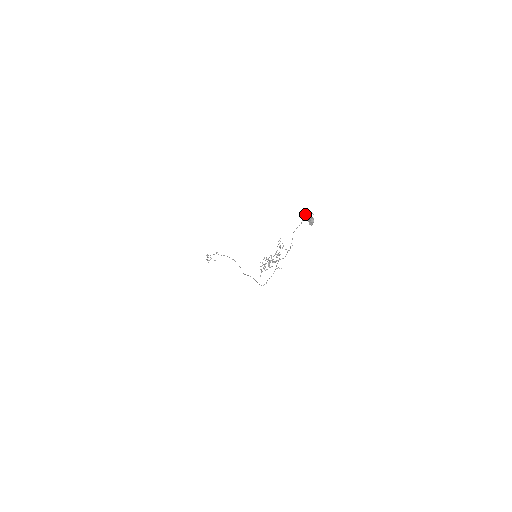
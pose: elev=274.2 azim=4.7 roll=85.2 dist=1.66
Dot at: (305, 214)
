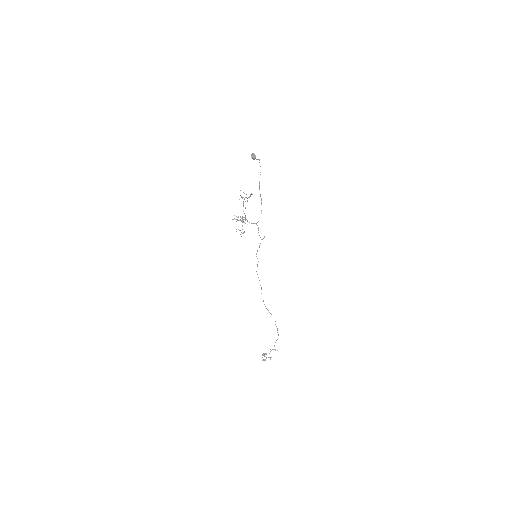
Dot at: occluded
